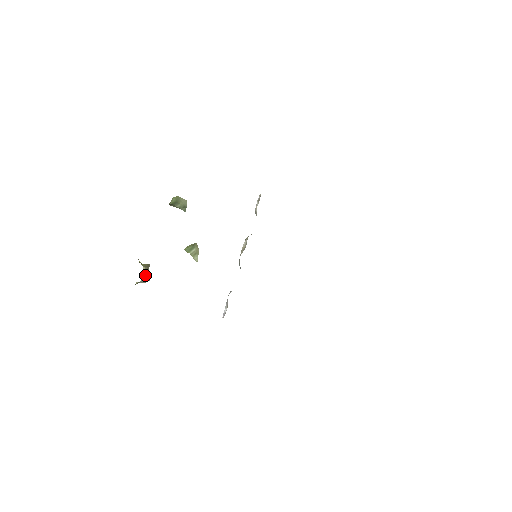
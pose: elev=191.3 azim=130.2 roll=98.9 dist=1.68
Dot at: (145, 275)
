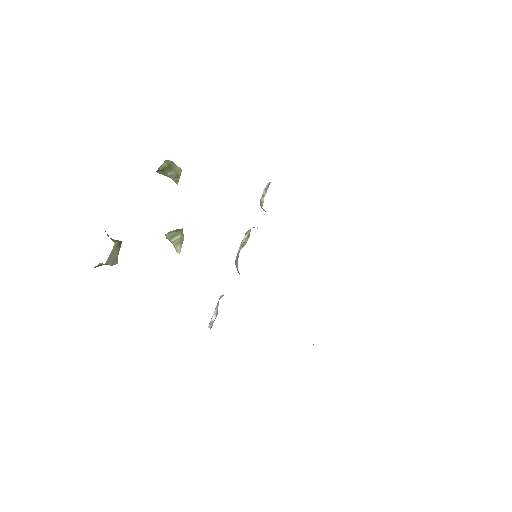
Dot at: (114, 254)
